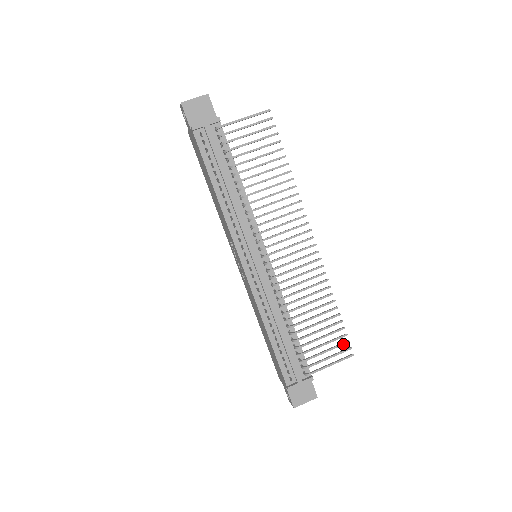
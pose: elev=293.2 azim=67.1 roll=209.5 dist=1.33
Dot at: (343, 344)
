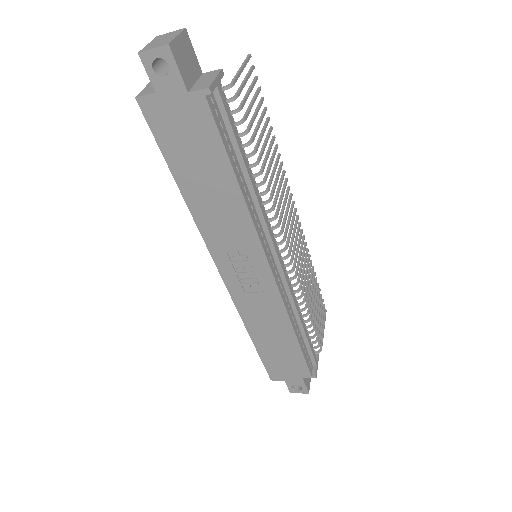
Dot at: occluded
